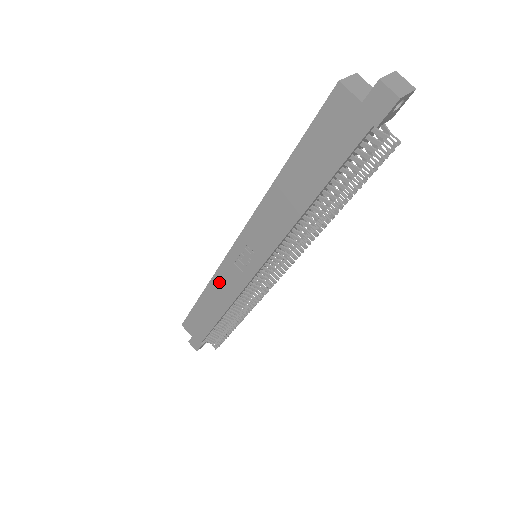
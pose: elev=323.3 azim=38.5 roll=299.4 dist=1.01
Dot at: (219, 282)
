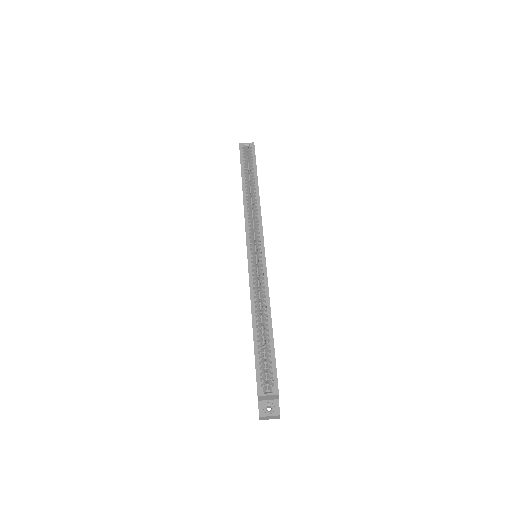
Dot at: occluded
